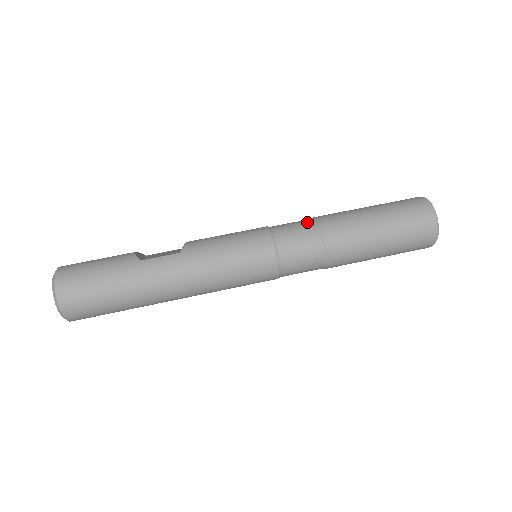
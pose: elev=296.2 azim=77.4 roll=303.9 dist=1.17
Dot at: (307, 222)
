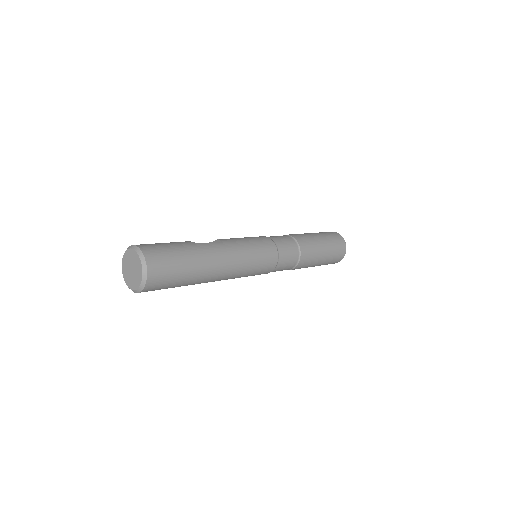
Dot at: occluded
